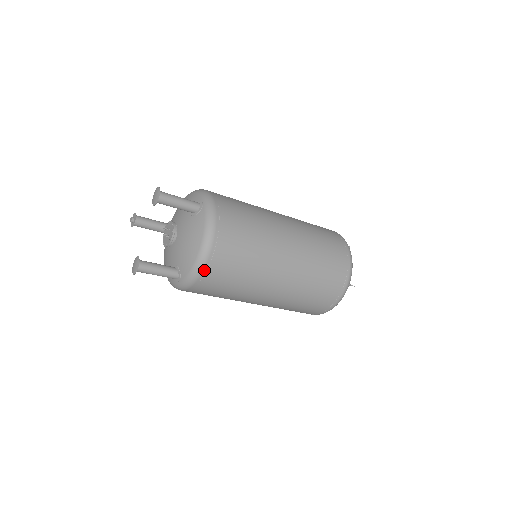
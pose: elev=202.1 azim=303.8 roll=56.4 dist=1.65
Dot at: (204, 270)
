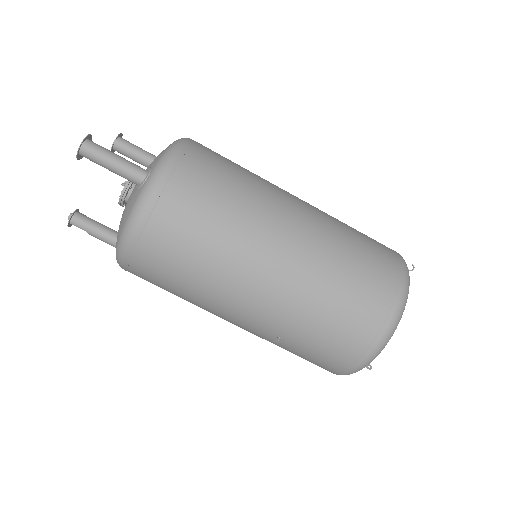
Dot at: (186, 146)
